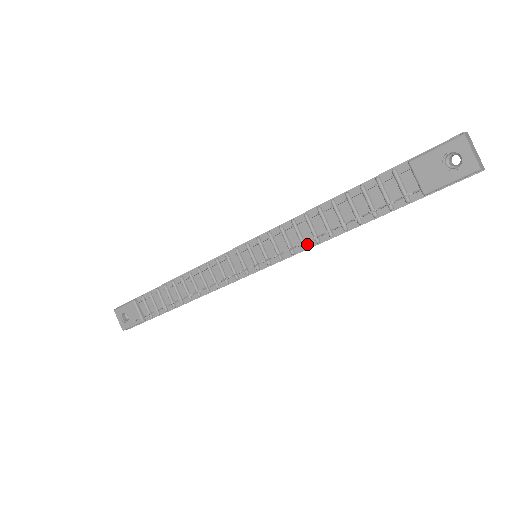
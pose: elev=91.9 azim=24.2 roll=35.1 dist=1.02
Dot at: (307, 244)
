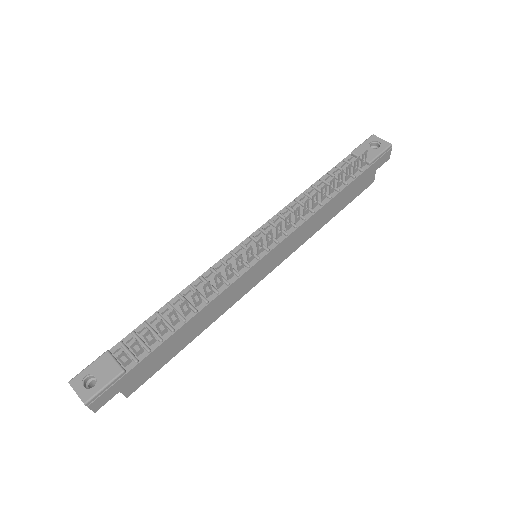
Dot at: (305, 217)
